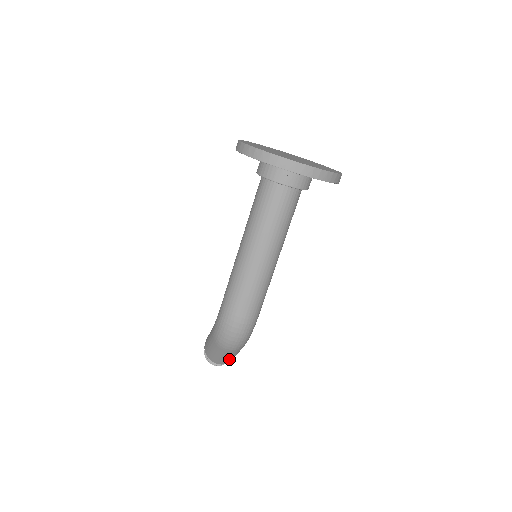
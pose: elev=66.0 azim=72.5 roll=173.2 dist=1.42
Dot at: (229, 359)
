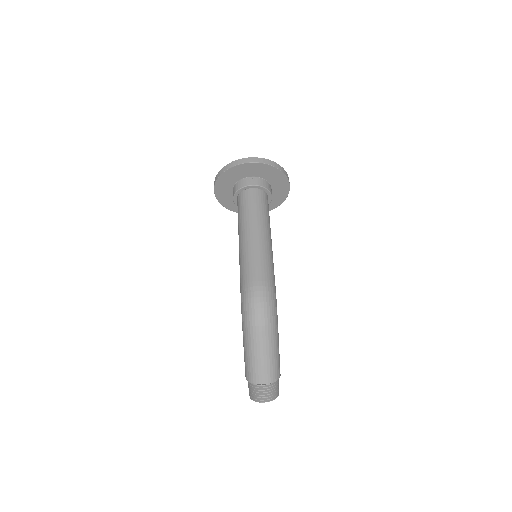
Dot at: (271, 365)
